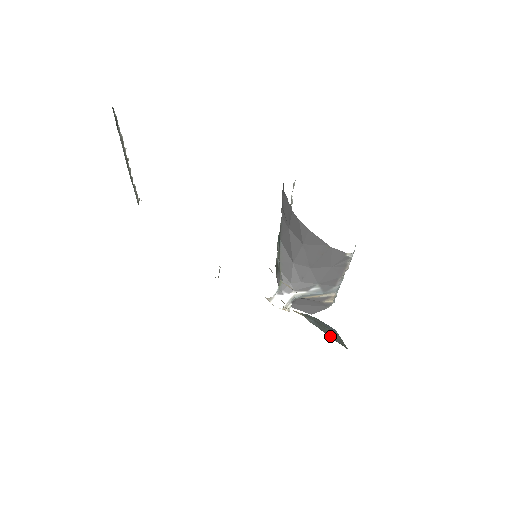
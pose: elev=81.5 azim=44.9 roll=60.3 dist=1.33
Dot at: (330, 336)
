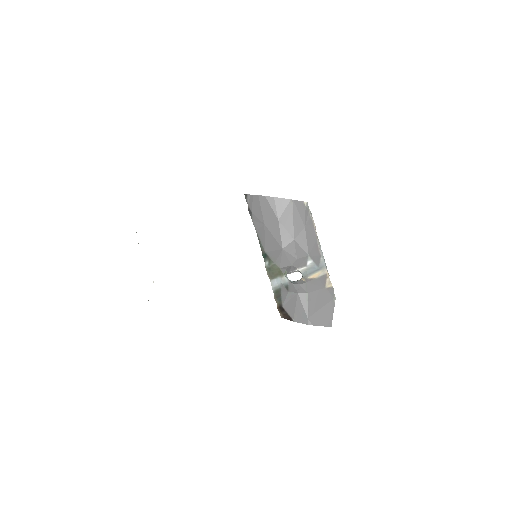
Dot at: occluded
